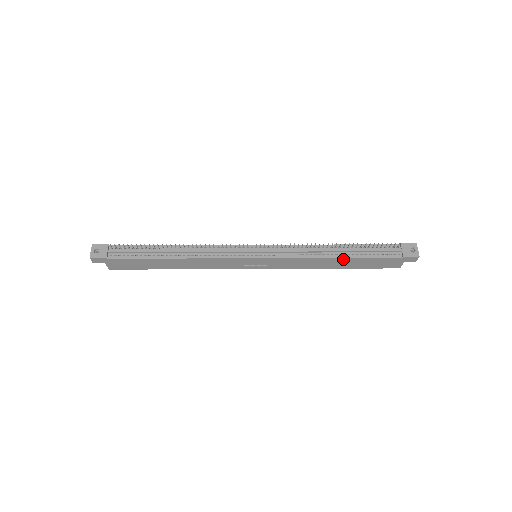
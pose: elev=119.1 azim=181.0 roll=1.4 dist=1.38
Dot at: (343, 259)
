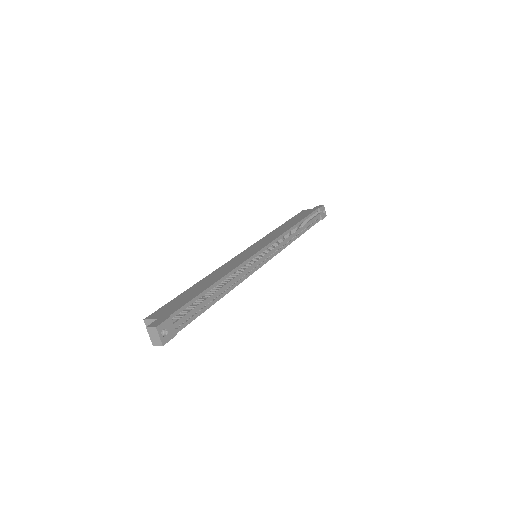
Dot at: (299, 235)
